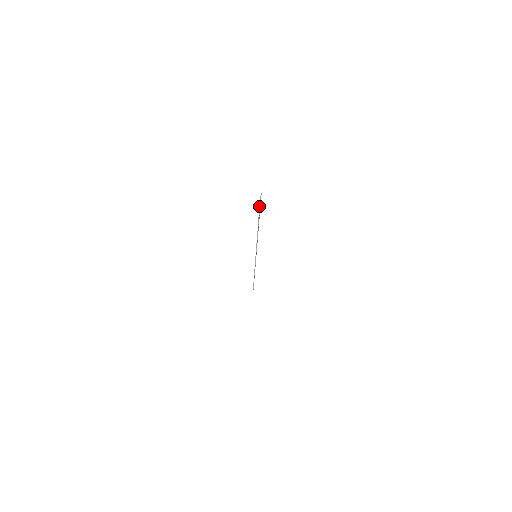
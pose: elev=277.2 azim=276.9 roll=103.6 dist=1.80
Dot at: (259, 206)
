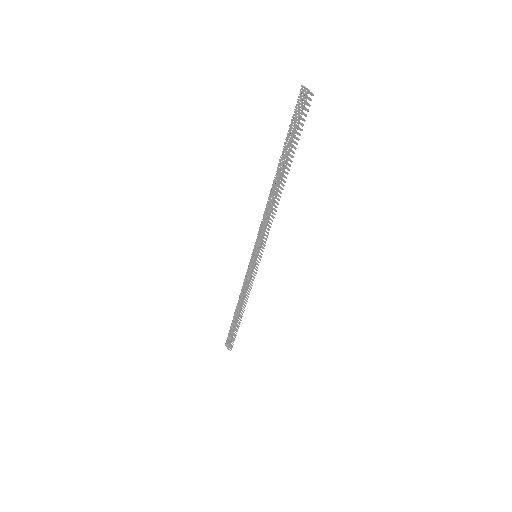
Dot at: (309, 105)
